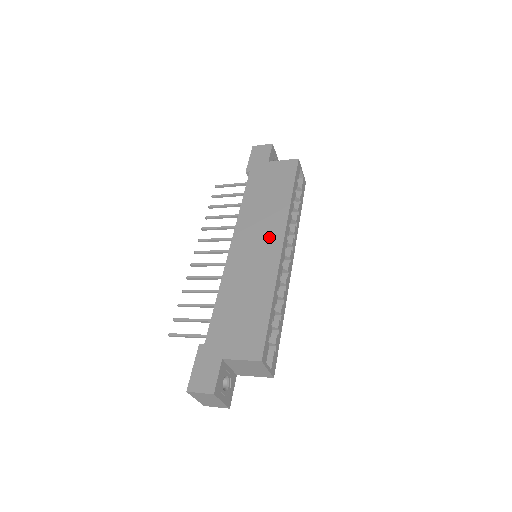
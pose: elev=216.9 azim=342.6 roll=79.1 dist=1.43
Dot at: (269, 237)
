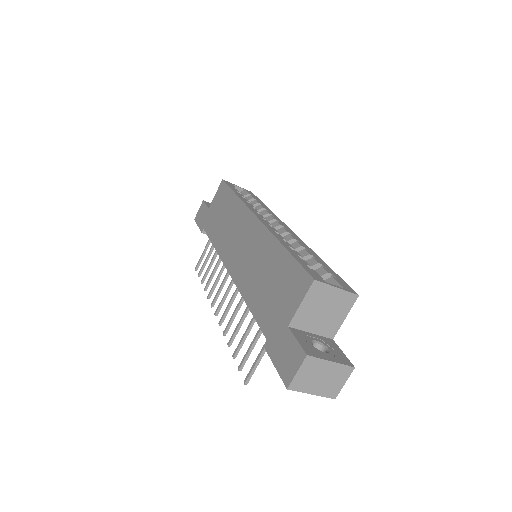
Dot at: (244, 228)
